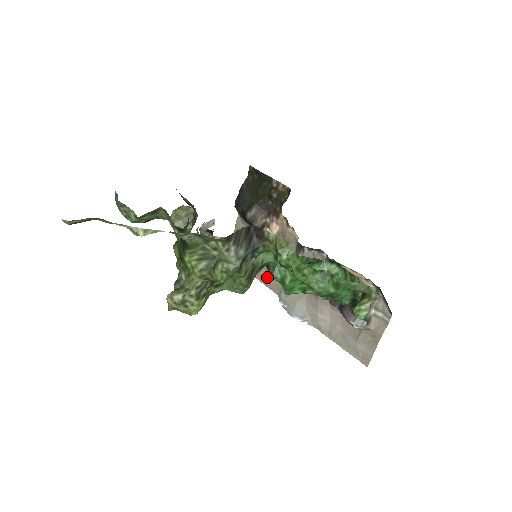
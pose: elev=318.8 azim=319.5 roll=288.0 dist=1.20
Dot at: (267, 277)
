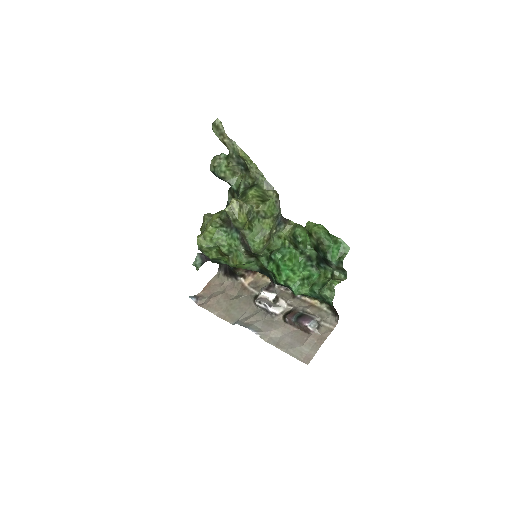
Dot at: (227, 312)
